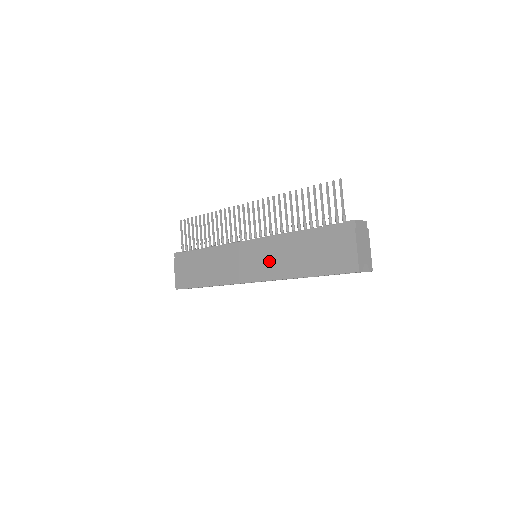
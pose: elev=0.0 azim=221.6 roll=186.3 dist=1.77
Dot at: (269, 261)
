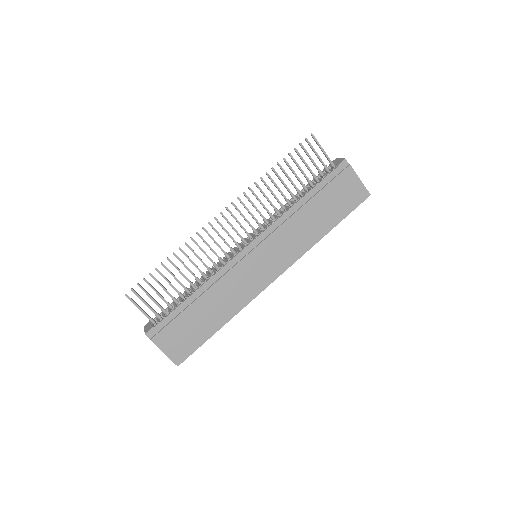
Dot at: (285, 246)
